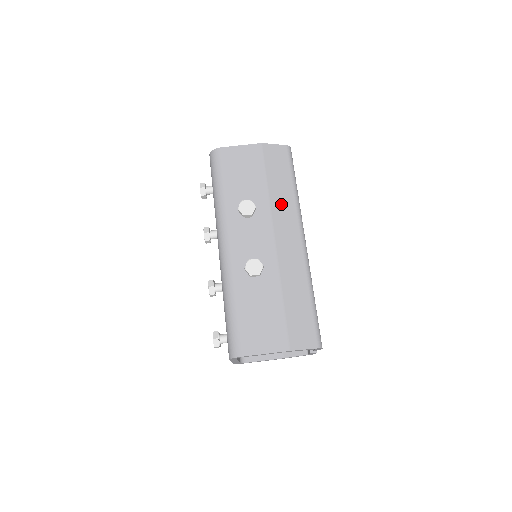
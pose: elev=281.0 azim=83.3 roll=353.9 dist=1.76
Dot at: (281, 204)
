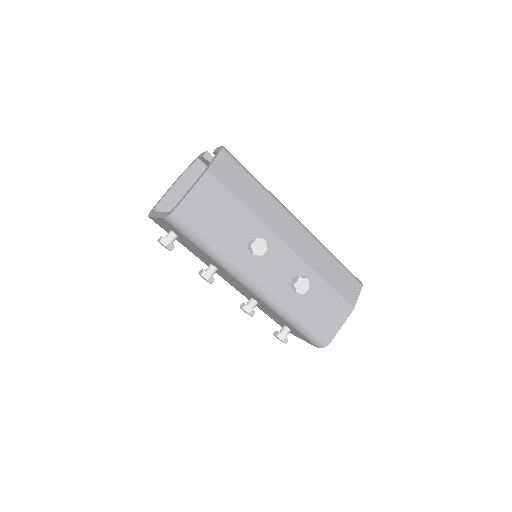
Dot at: (266, 211)
